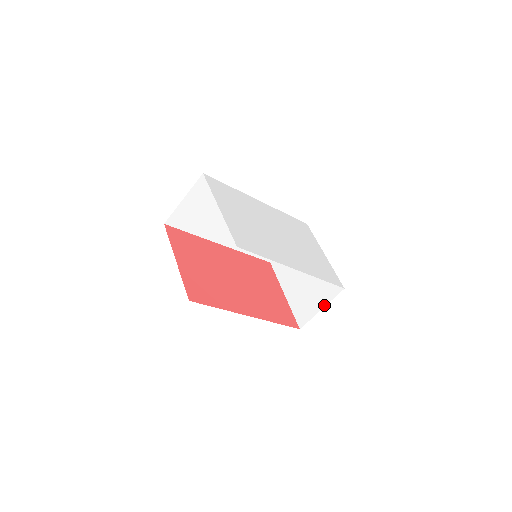
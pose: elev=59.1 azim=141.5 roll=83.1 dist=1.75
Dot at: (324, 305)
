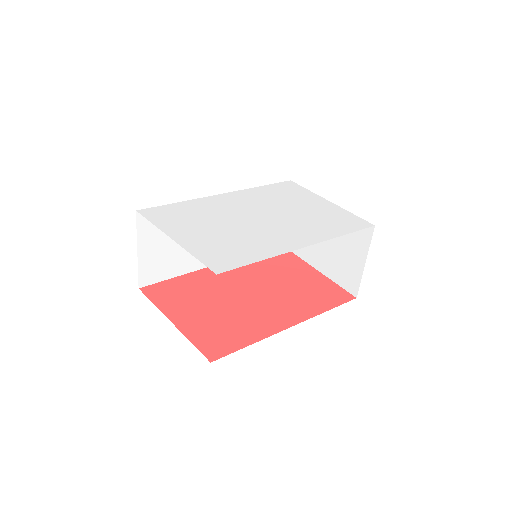
Dot at: (365, 257)
